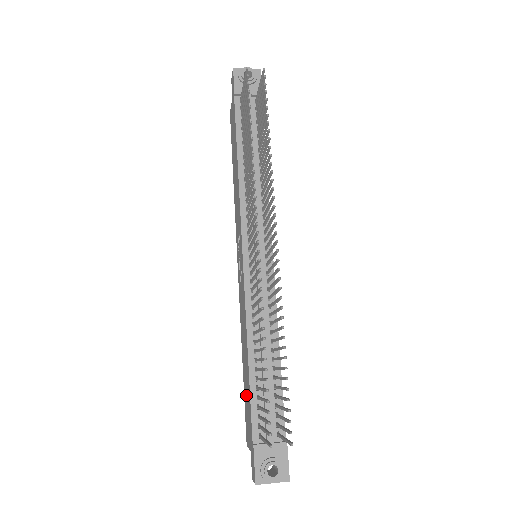
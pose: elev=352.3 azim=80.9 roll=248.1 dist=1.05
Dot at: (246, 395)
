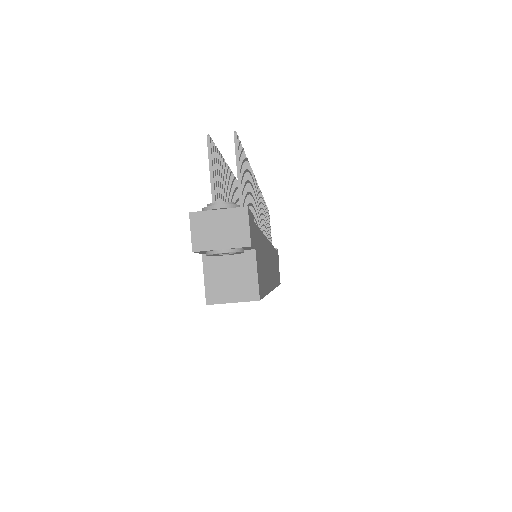
Dot at: occluded
